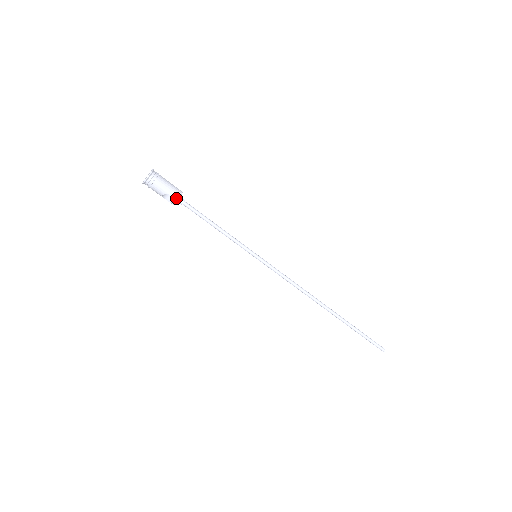
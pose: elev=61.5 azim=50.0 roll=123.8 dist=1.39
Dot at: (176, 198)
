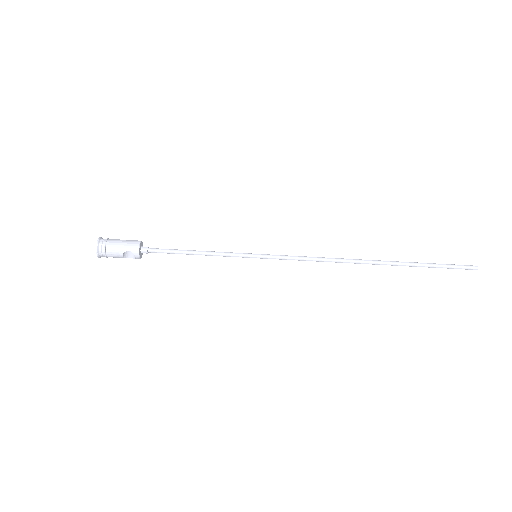
Dot at: (136, 250)
